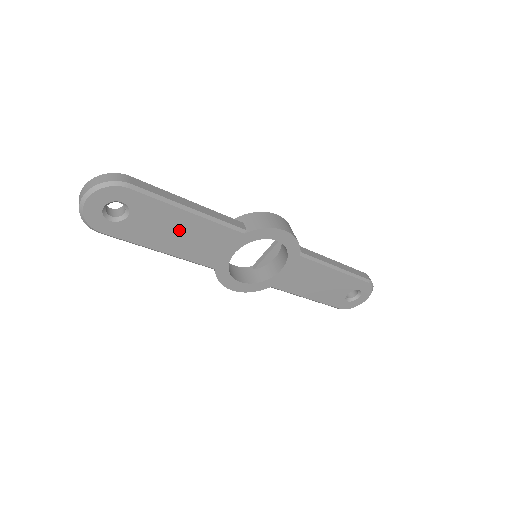
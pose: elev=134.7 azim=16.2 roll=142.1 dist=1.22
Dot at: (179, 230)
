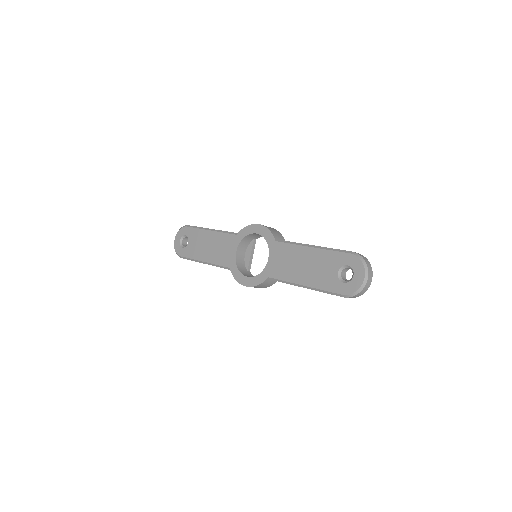
Dot at: (208, 244)
